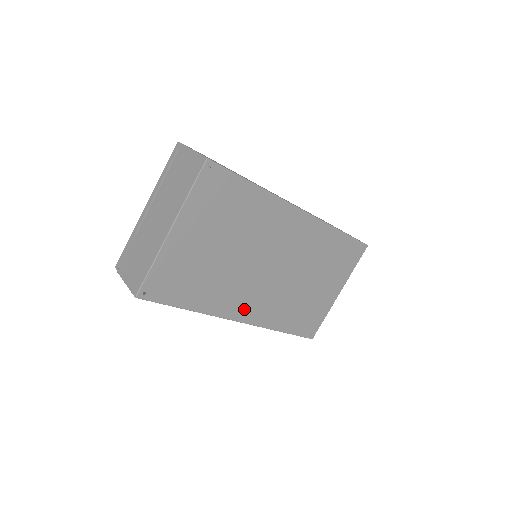
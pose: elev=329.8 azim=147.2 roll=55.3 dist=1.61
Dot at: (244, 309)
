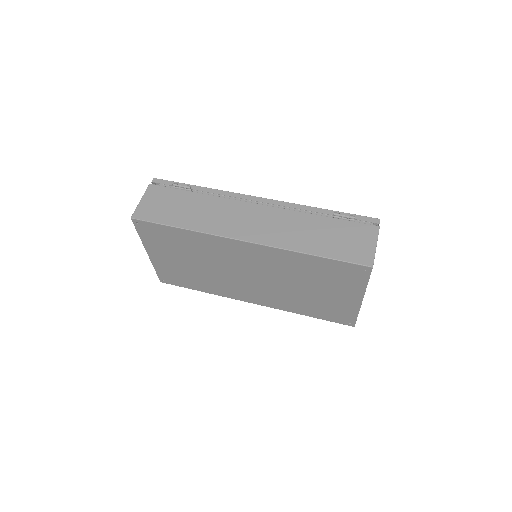
Dot at: (249, 297)
